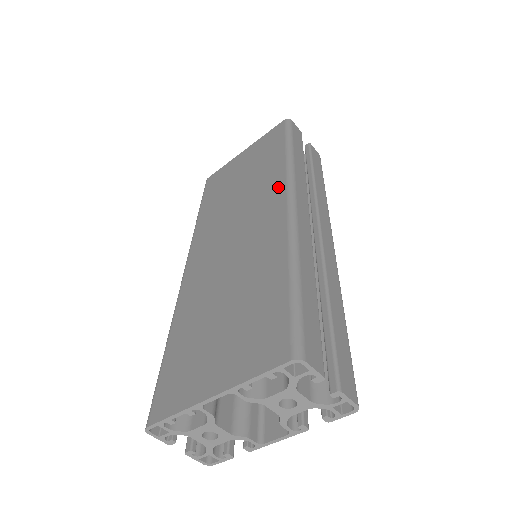
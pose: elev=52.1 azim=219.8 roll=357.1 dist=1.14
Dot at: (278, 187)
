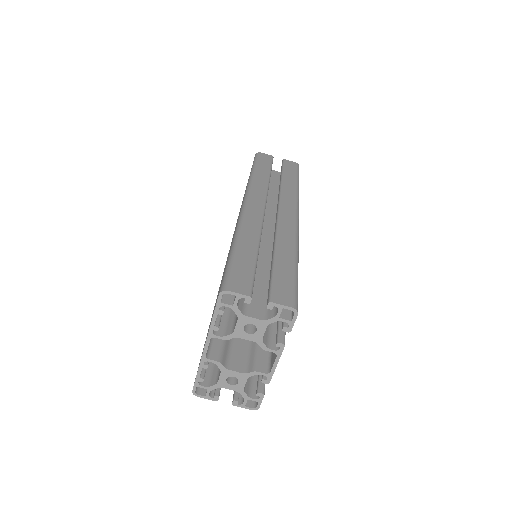
Dot at: occluded
